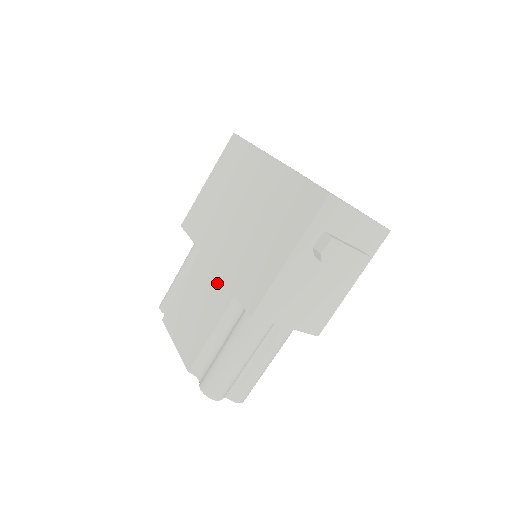
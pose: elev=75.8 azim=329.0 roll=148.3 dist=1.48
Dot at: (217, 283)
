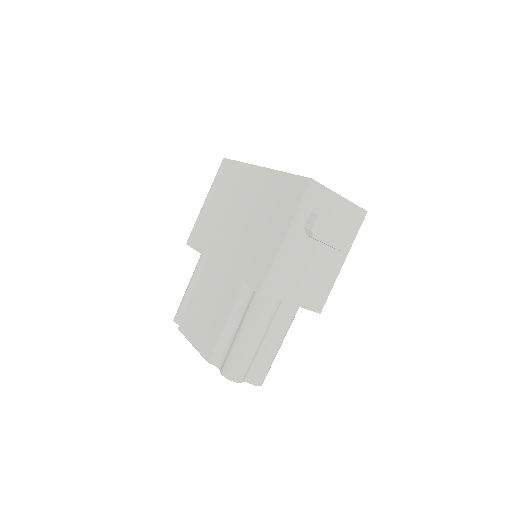
Dot at: (225, 281)
